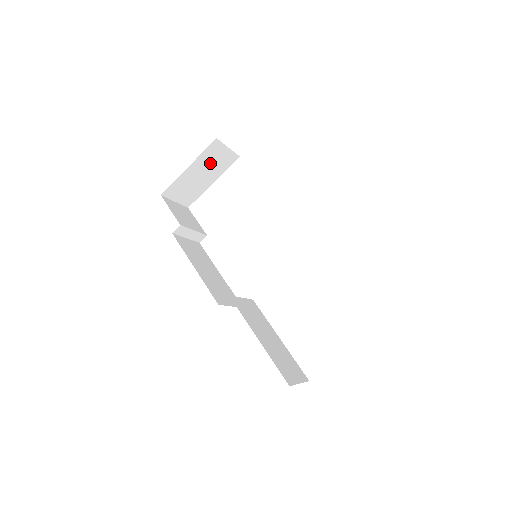
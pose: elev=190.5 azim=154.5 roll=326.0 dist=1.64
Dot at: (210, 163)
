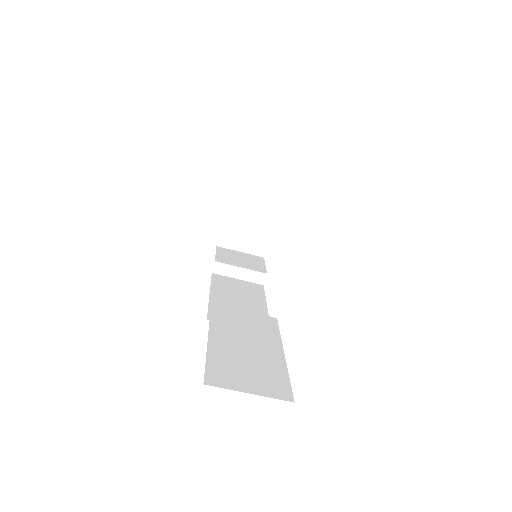
Dot at: (252, 197)
